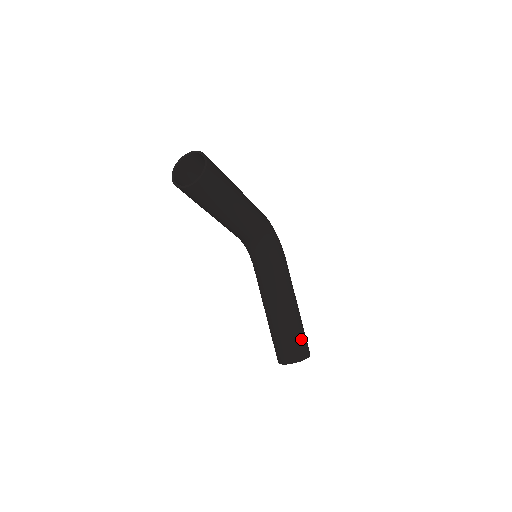
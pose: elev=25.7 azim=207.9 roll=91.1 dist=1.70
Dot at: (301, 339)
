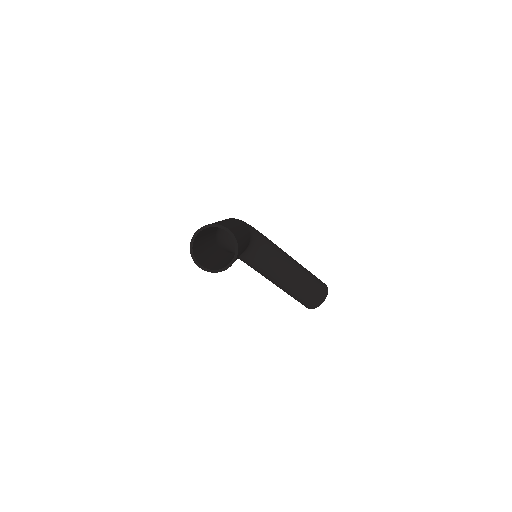
Dot at: (316, 280)
